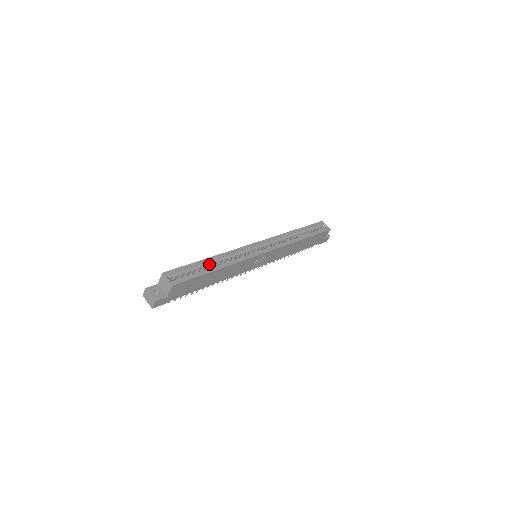
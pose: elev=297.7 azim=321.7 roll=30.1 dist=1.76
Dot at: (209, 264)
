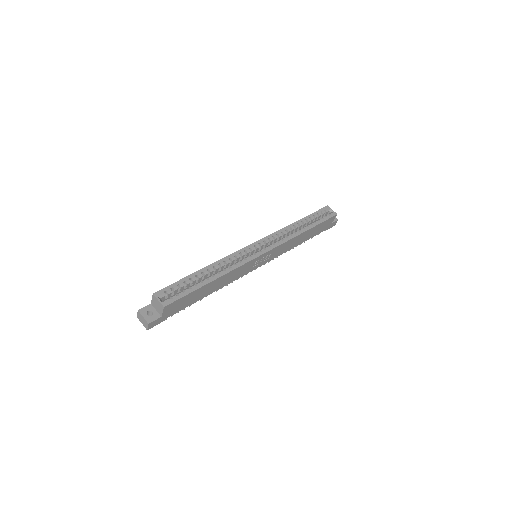
Dot at: (204, 275)
